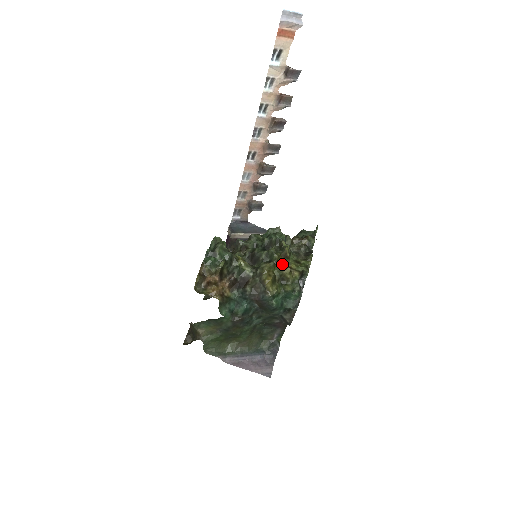
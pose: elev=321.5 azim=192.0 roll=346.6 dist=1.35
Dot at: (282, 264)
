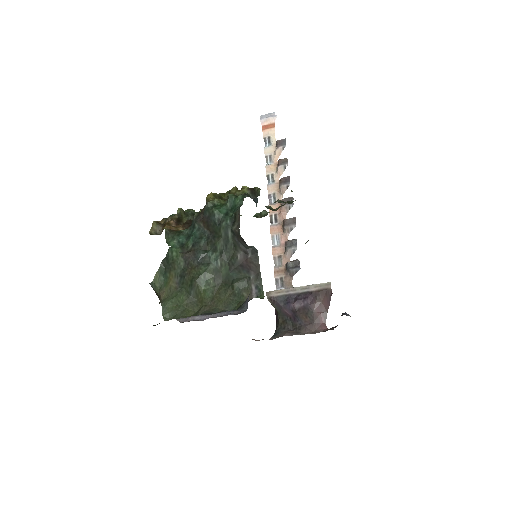
Dot at: occluded
